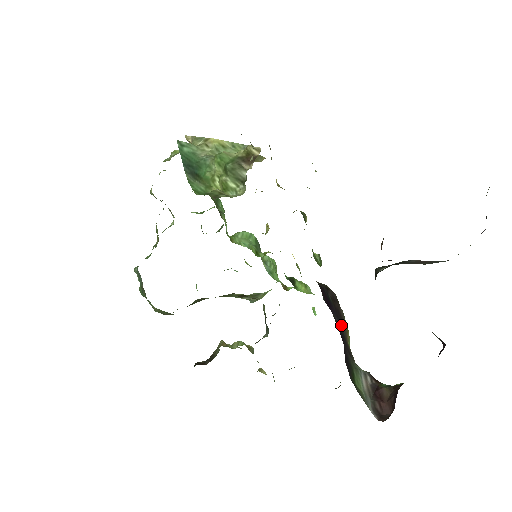
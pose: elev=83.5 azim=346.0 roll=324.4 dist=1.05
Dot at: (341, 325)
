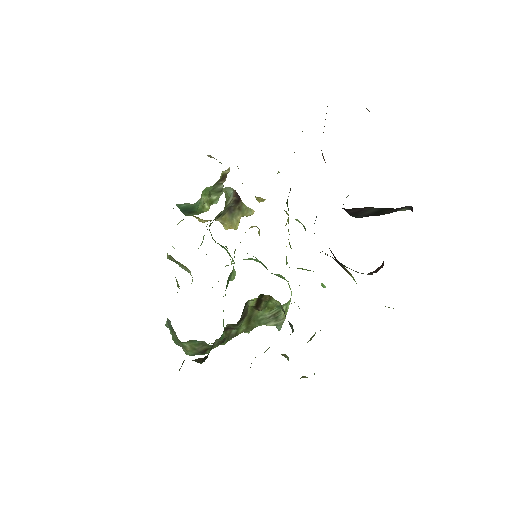
Dot at: (337, 262)
